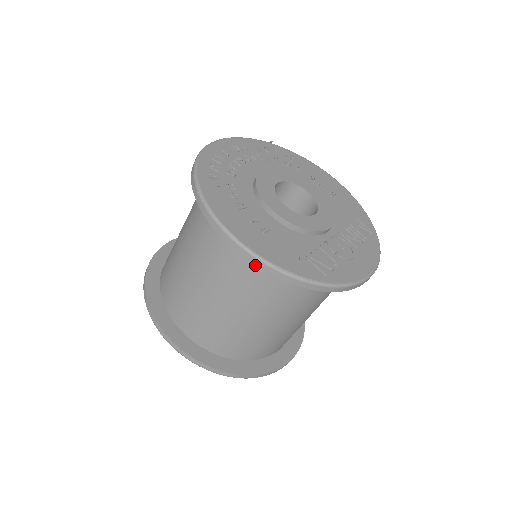
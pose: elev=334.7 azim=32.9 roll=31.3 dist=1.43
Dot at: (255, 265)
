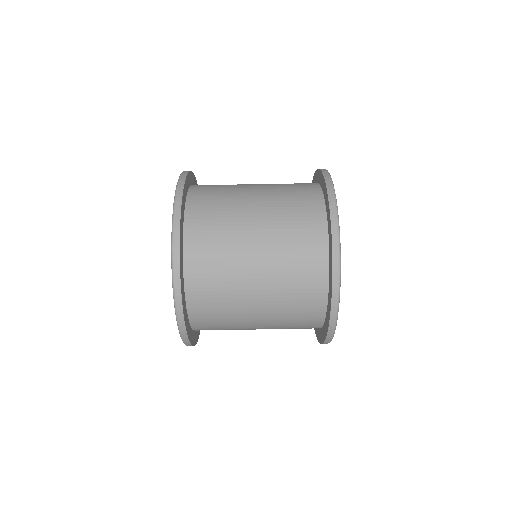
Dot at: (315, 270)
